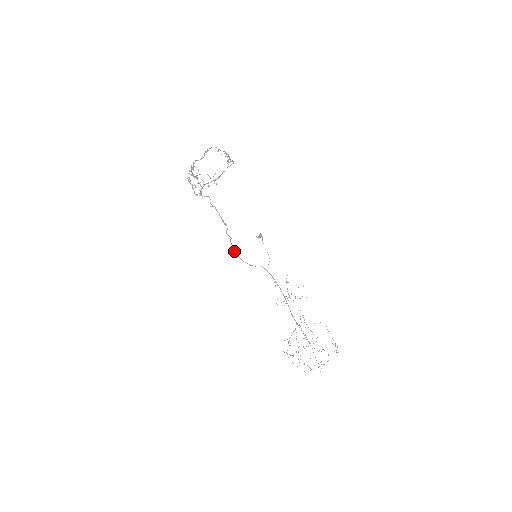
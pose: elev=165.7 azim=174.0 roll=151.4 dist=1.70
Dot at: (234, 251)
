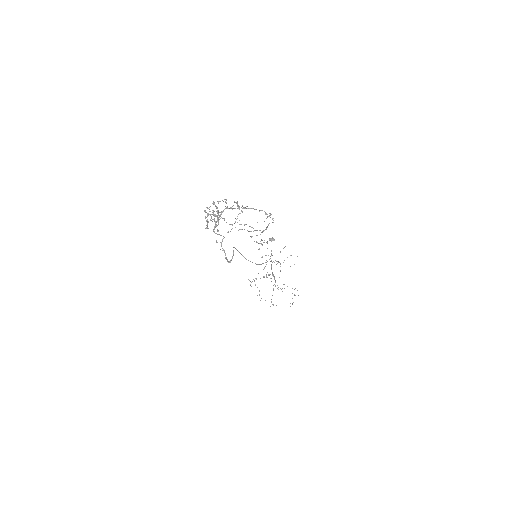
Dot at: occluded
